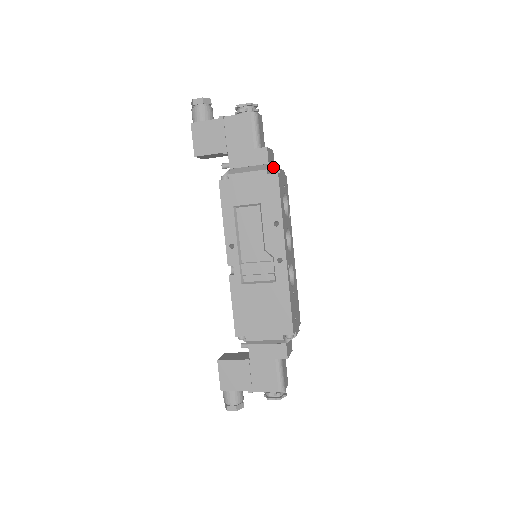
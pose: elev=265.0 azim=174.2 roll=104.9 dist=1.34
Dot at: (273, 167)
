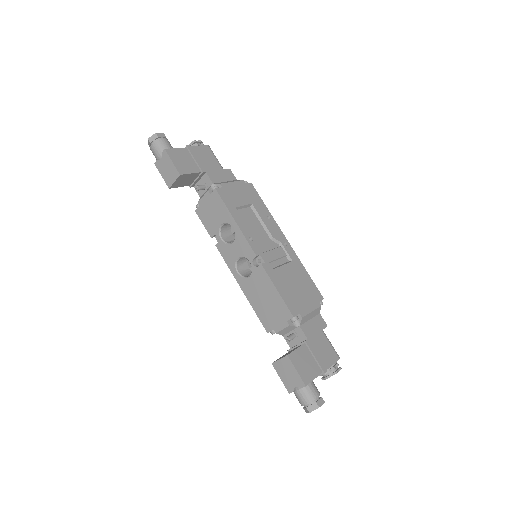
Dot at: occluded
